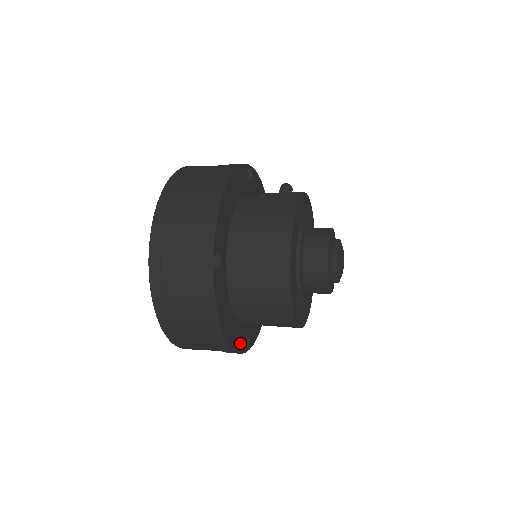
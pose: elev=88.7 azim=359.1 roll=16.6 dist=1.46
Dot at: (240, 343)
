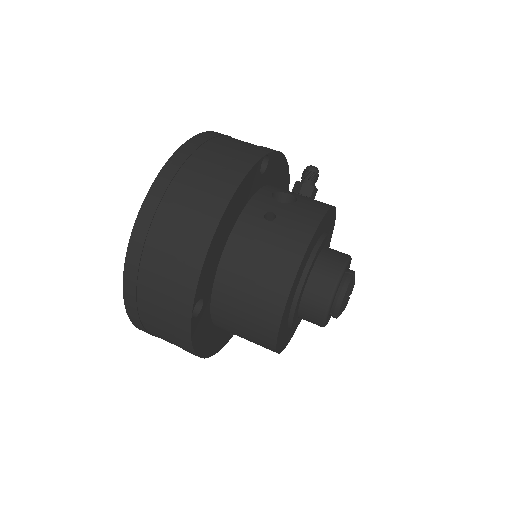
Dot at: (223, 340)
